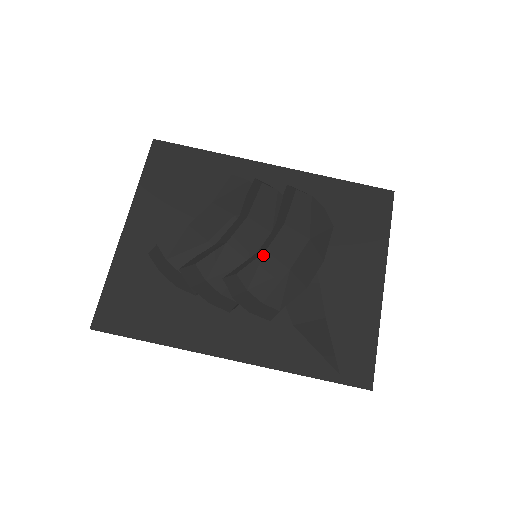
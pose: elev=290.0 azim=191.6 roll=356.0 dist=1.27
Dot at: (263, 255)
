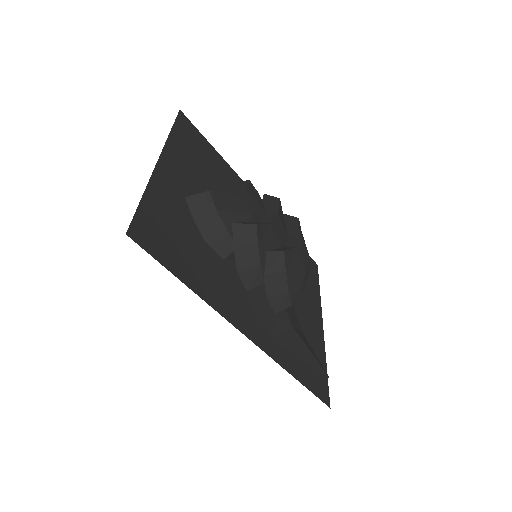
Dot at: (294, 249)
